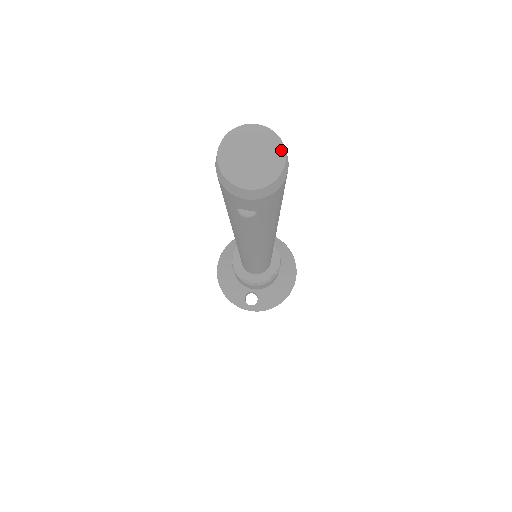
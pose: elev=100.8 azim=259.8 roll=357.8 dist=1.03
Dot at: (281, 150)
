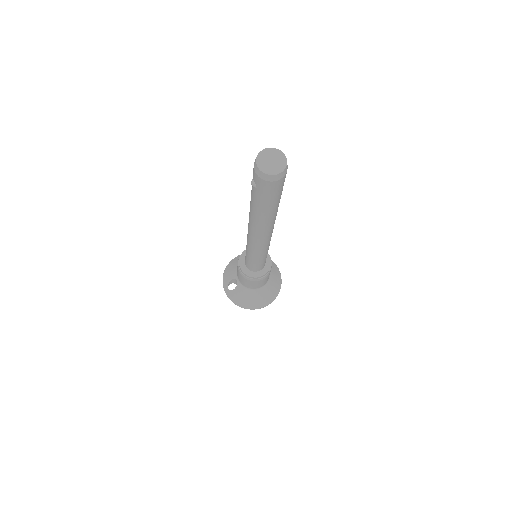
Dot at: (281, 170)
